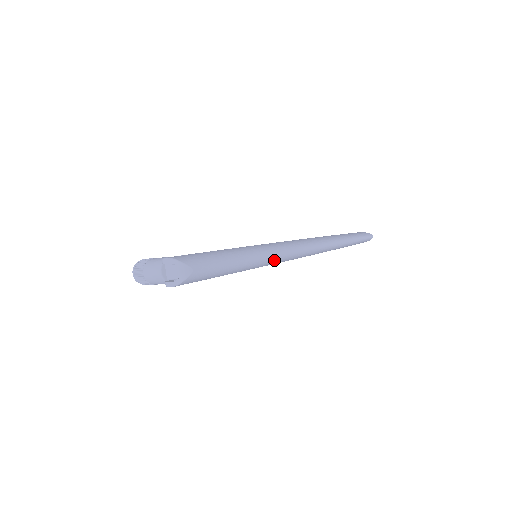
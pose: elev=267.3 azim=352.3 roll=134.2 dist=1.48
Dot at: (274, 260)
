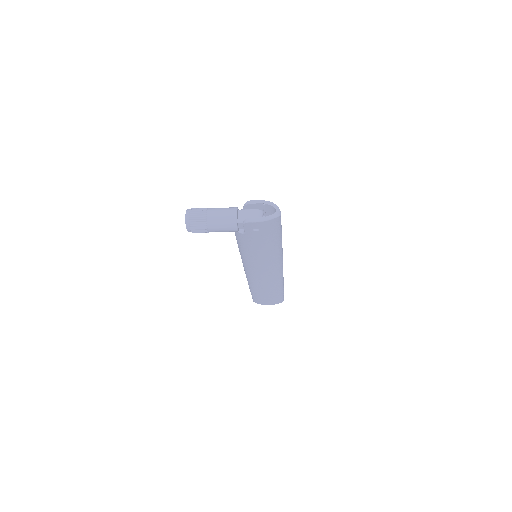
Dot at: (279, 258)
